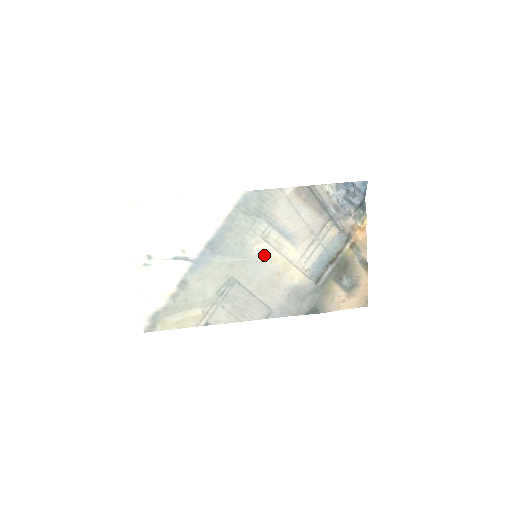
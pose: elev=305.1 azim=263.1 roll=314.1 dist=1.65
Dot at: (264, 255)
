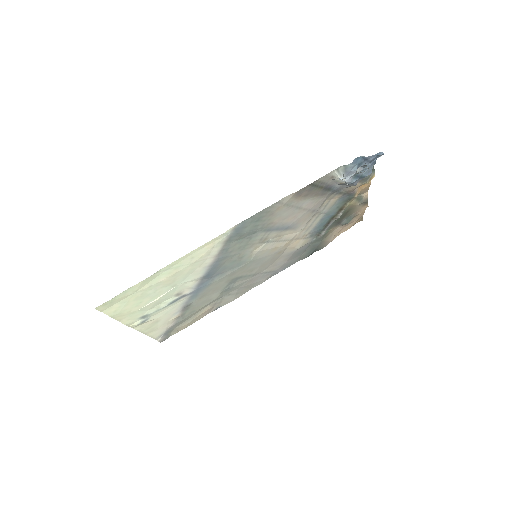
Dot at: (264, 251)
